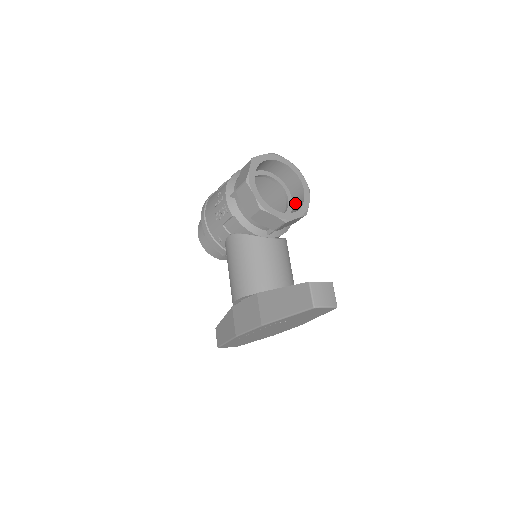
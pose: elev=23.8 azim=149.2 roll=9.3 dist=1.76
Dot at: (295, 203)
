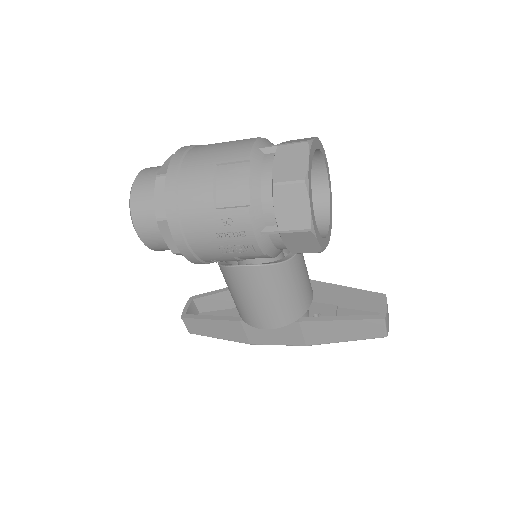
Dot at: occluded
